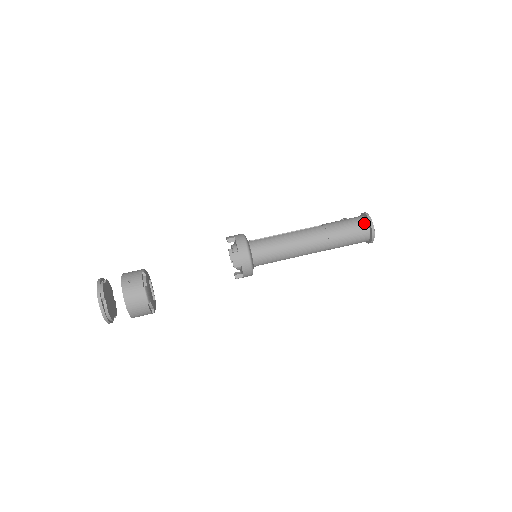
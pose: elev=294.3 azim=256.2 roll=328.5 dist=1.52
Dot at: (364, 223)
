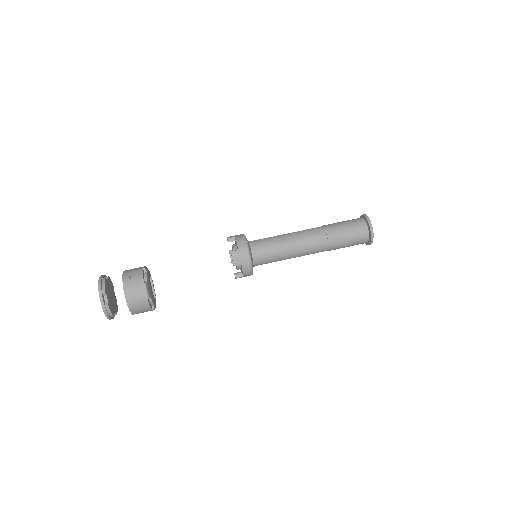
Dot at: (363, 224)
